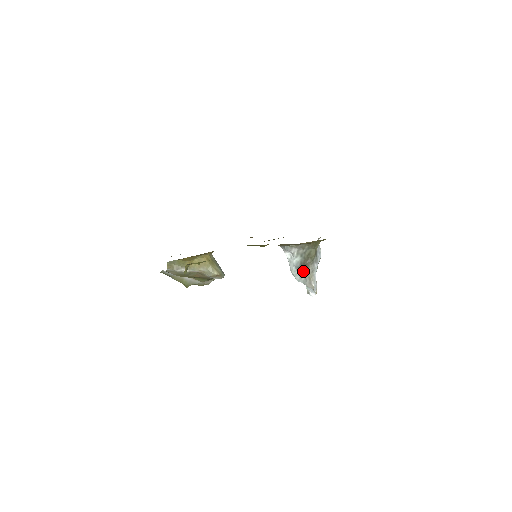
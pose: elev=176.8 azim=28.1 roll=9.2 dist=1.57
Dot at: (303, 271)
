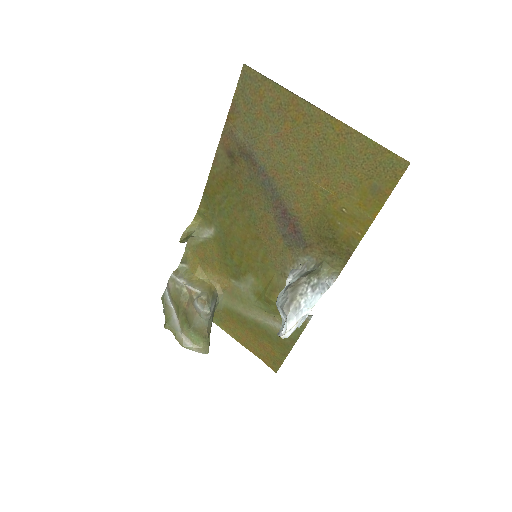
Dot at: (291, 288)
